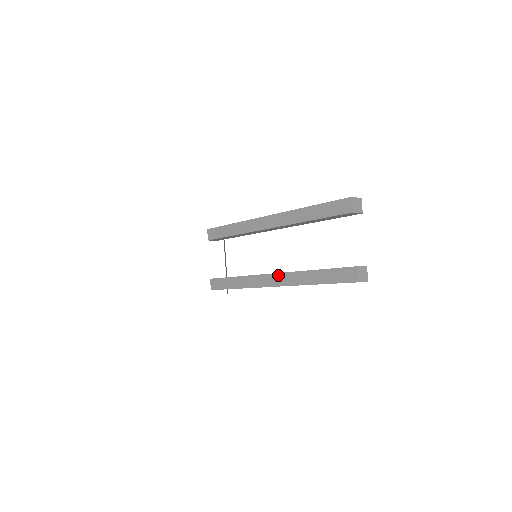
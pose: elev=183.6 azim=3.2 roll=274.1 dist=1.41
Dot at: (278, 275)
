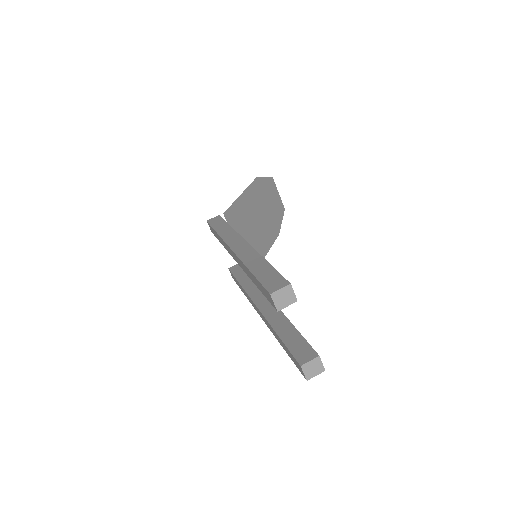
Dot at: (259, 312)
